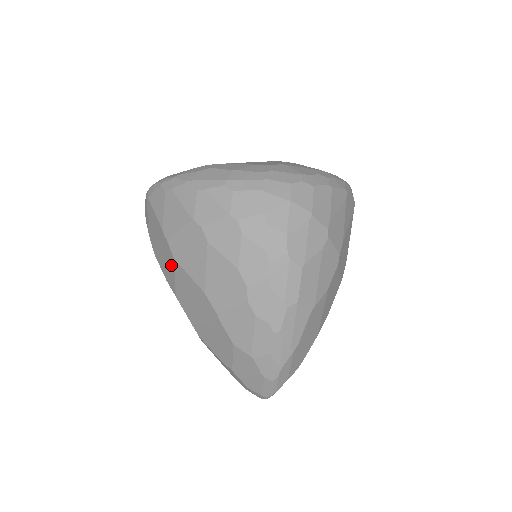
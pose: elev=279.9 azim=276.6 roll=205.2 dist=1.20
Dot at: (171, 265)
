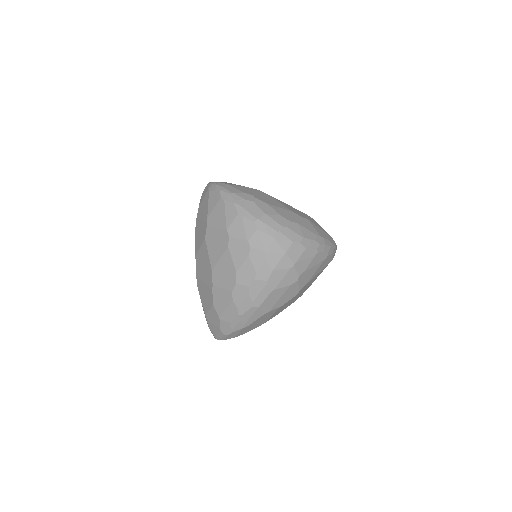
Dot at: (202, 239)
